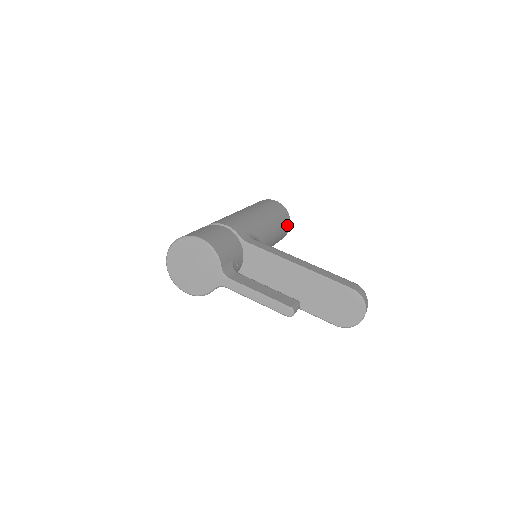
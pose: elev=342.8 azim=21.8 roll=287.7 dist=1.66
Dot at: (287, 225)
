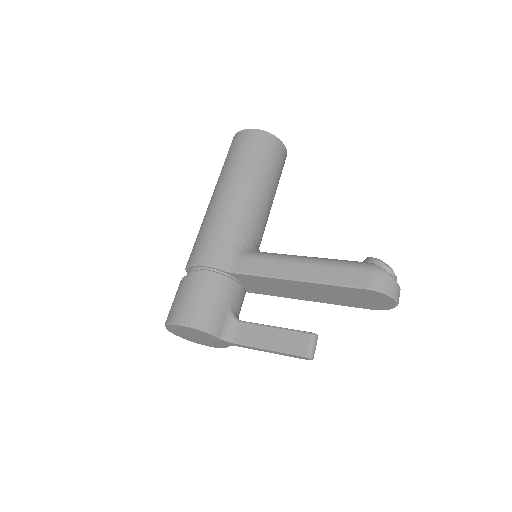
Dot at: (279, 153)
